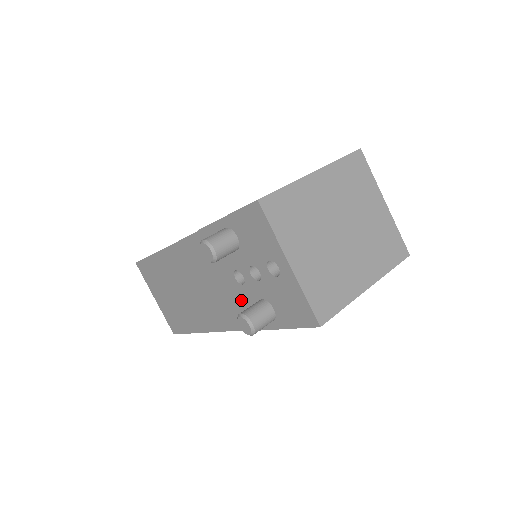
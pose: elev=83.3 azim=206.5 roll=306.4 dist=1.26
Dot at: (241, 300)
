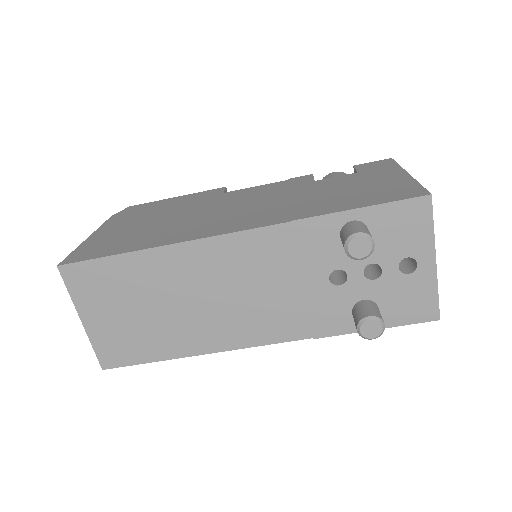
Dot at: (323, 304)
